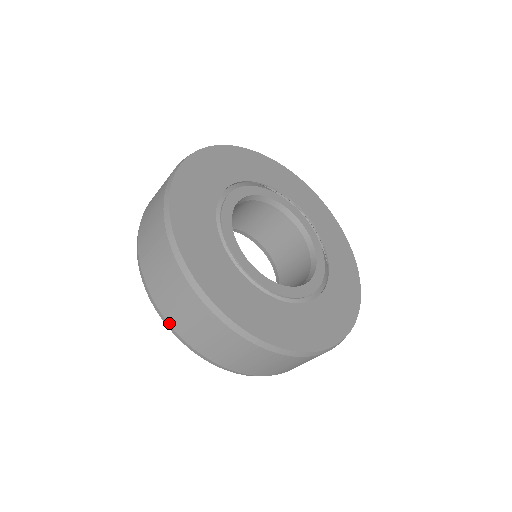
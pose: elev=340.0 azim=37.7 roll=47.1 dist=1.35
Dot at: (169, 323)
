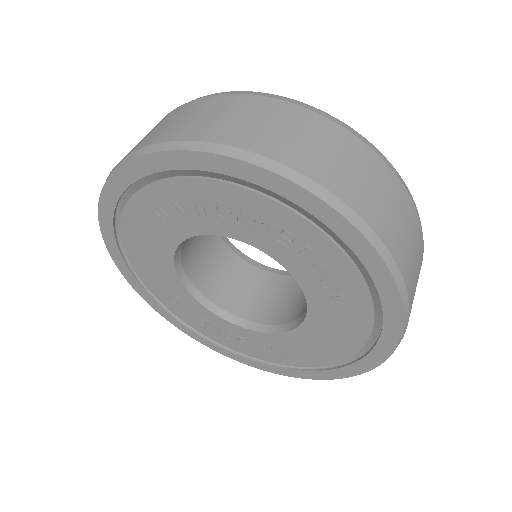
Dot at: (316, 180)
